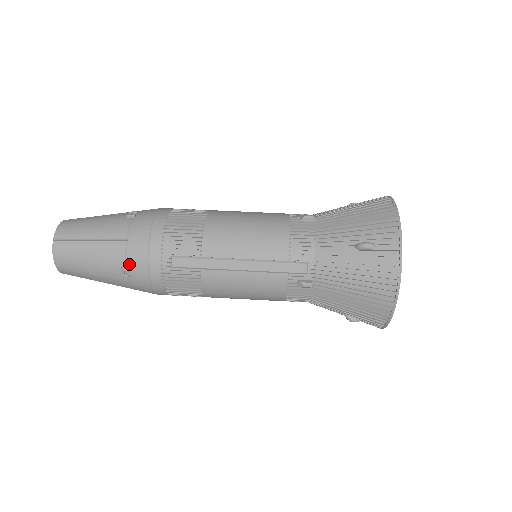
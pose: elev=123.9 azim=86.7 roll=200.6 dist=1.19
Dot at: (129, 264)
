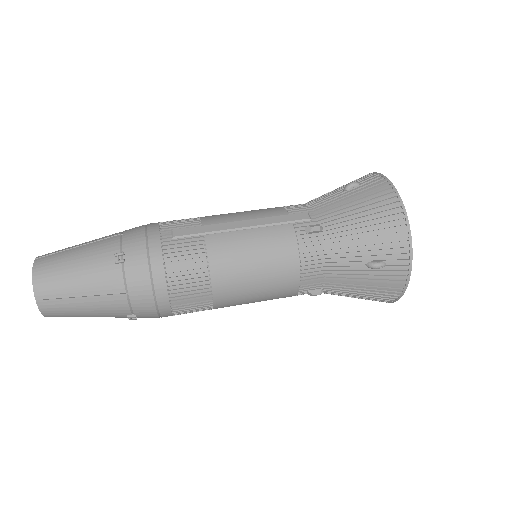
Dot at: (124, 248)
